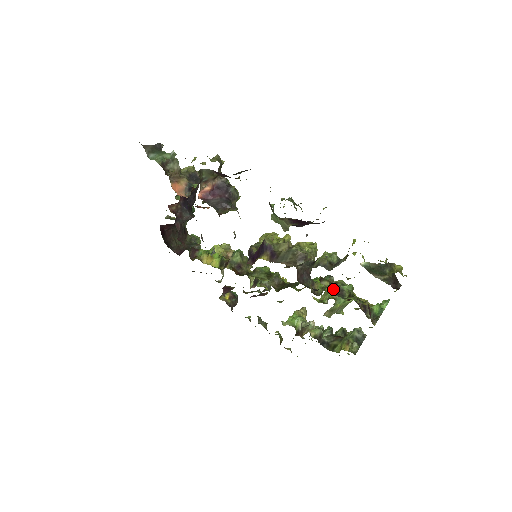
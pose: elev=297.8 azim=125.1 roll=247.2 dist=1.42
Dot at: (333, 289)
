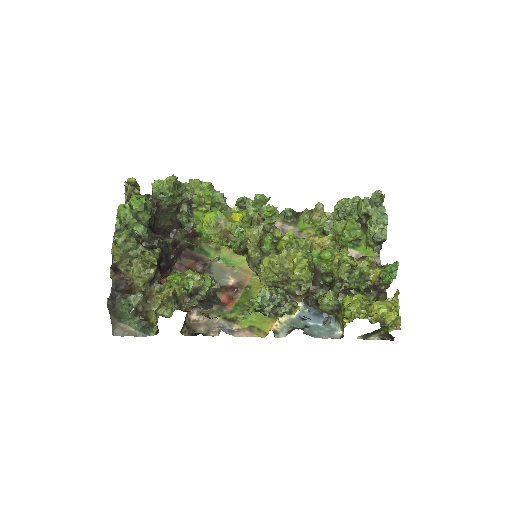
Dot at: (342, 291)
